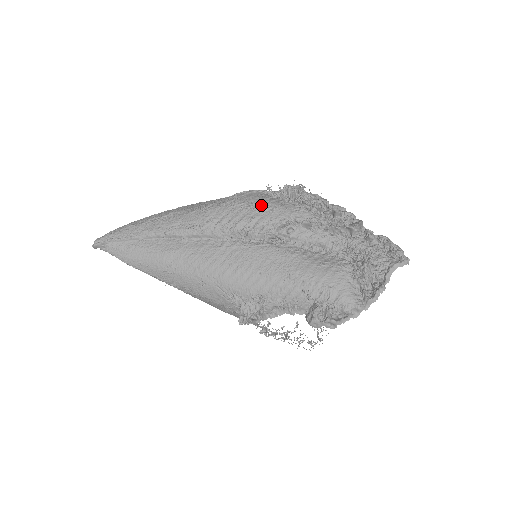
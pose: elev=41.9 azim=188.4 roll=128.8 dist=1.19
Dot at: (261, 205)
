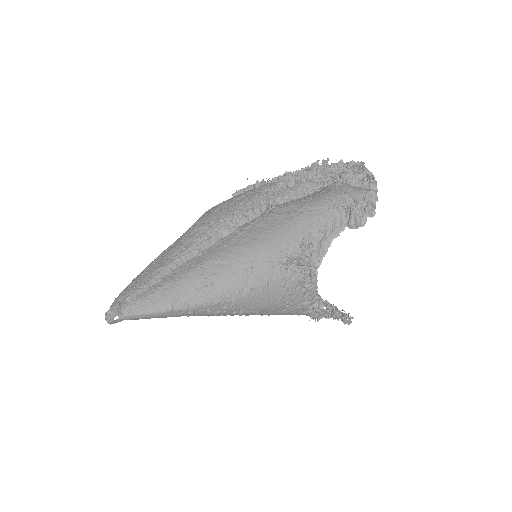
Dot at: (237, 196)
